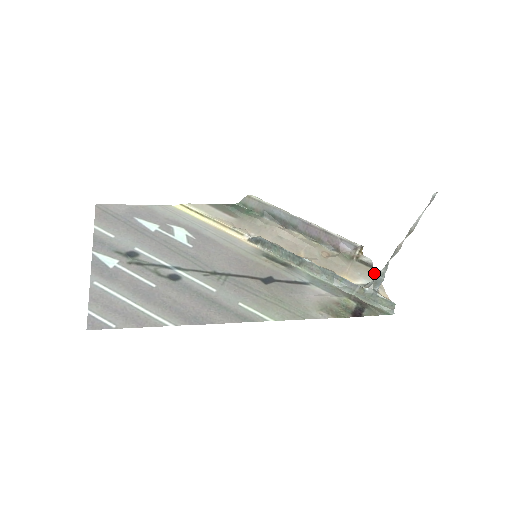
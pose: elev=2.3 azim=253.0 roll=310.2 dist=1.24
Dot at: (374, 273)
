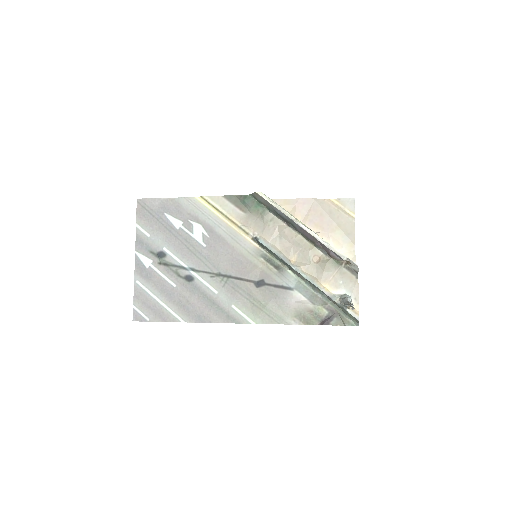
Dot at: (356, 283)
